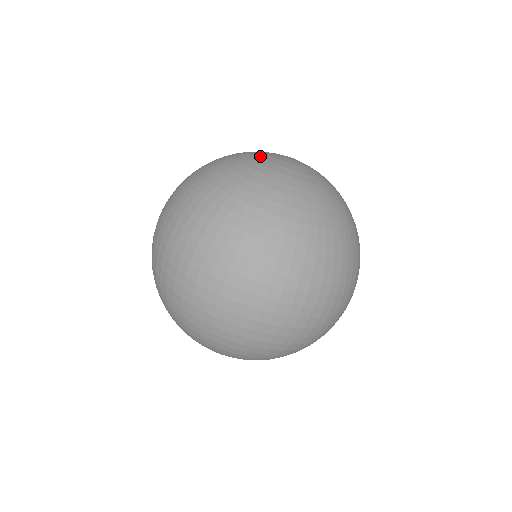
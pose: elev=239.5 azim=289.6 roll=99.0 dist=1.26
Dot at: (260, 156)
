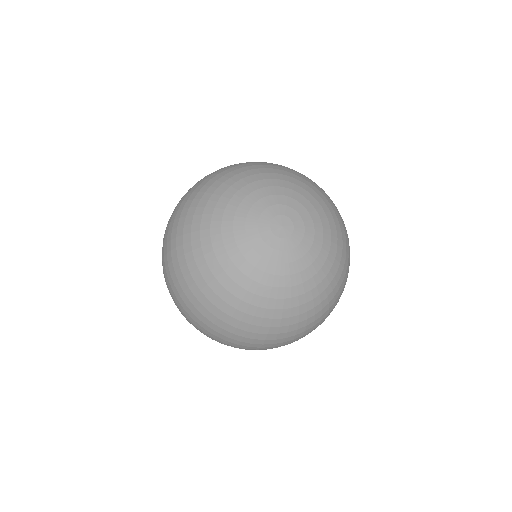
Dot at: (245, 236)
